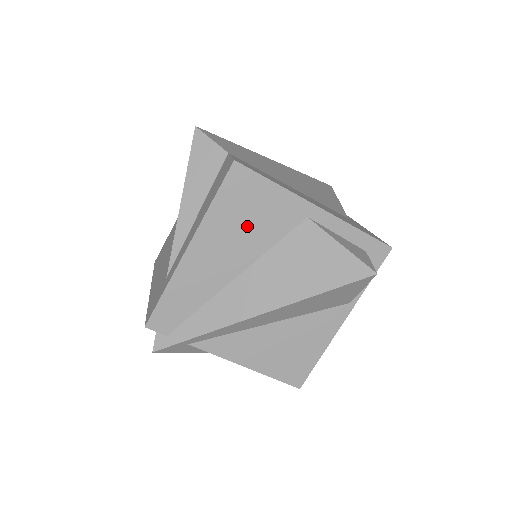
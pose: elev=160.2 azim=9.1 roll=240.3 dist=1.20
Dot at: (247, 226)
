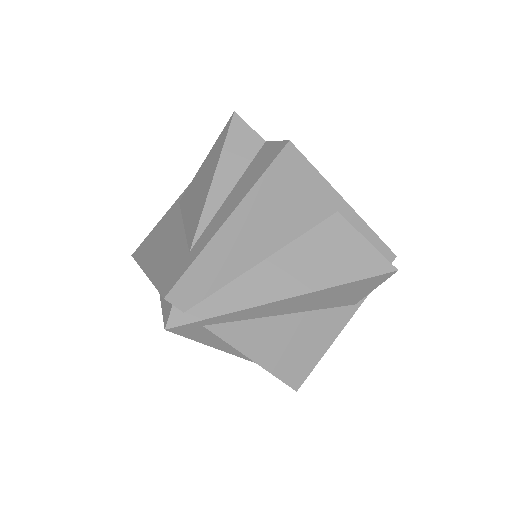
Dot at: (286, 208)
